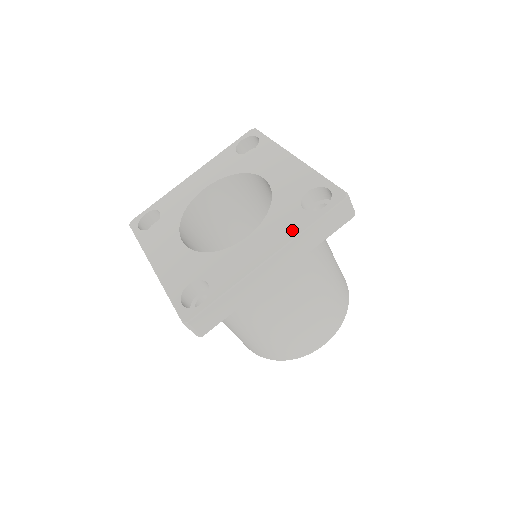
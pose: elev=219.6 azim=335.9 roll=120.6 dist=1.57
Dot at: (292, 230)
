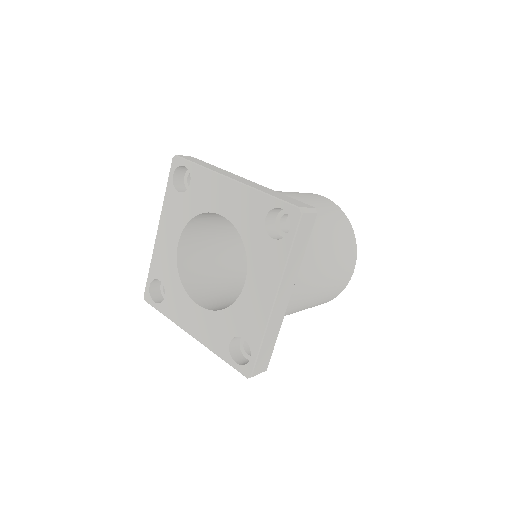
Dot at: (277, 265)
